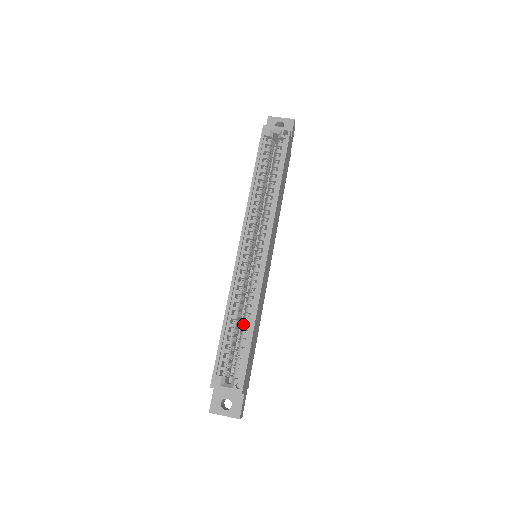
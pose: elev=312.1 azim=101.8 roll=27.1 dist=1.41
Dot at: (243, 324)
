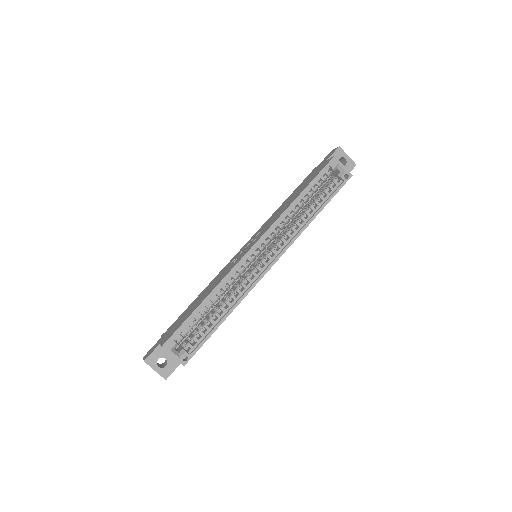
Dot at: (217, 310)
